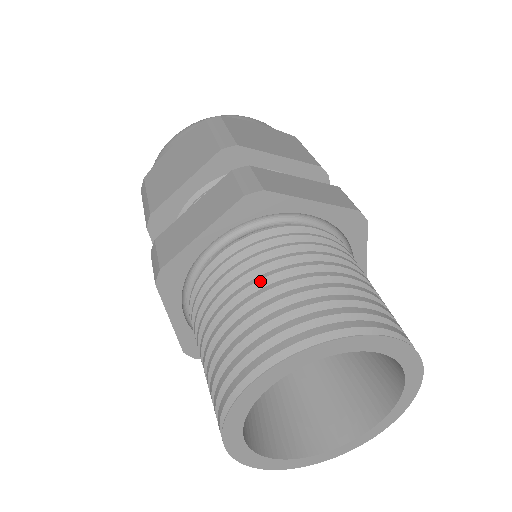
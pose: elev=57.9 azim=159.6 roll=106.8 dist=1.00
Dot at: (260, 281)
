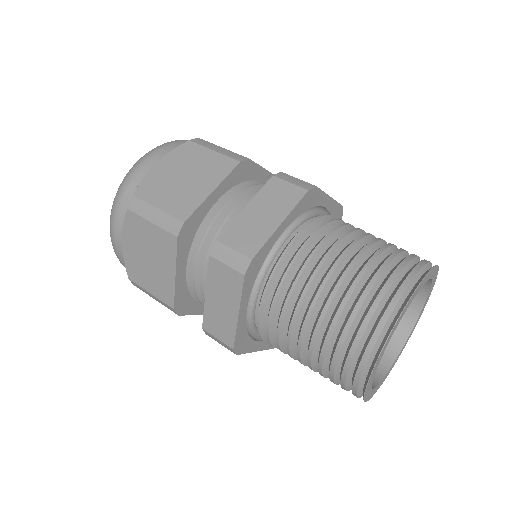
Dot at: (352, 248)
